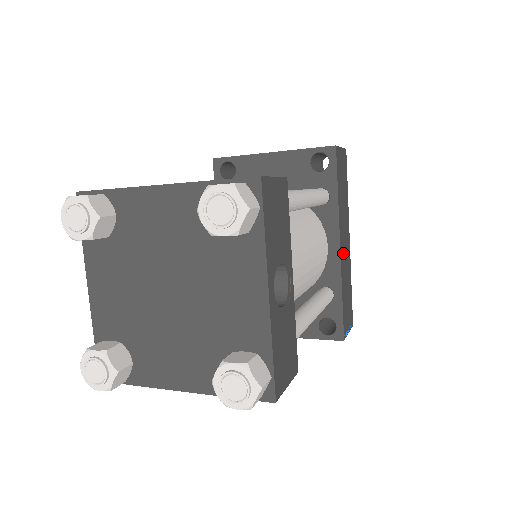
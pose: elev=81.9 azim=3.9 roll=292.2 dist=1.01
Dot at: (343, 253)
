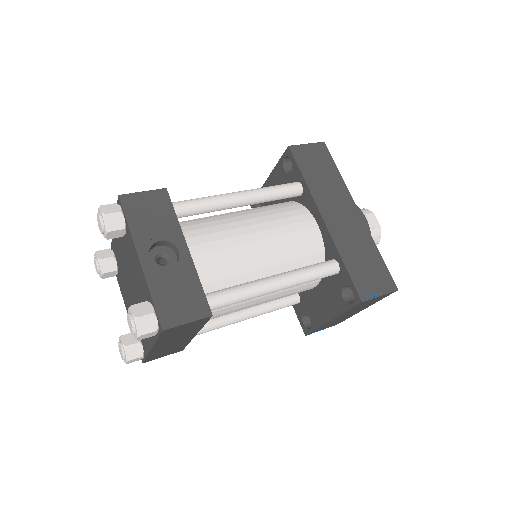
Dot at: (337, 224)
